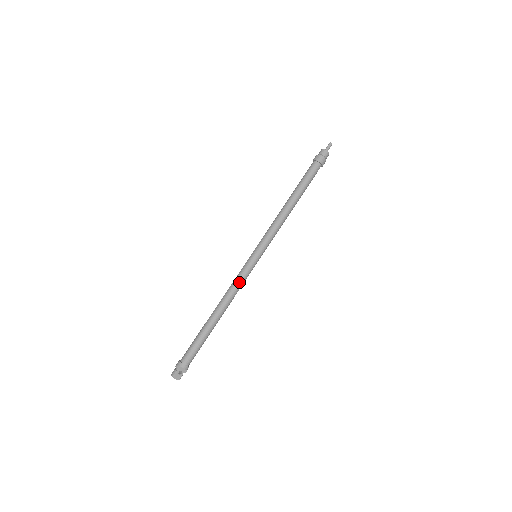
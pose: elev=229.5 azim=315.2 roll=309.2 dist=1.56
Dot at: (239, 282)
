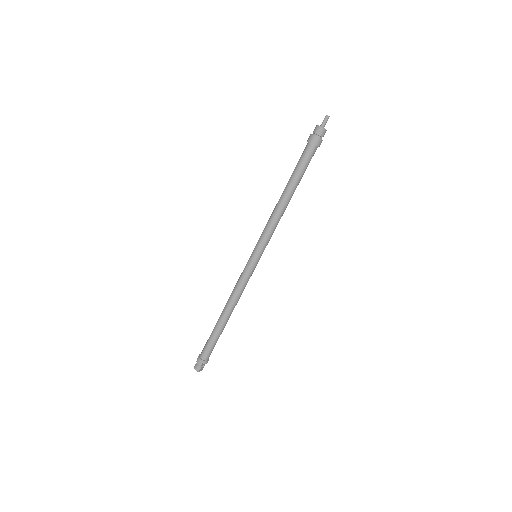
Dot at: (244, 286)
